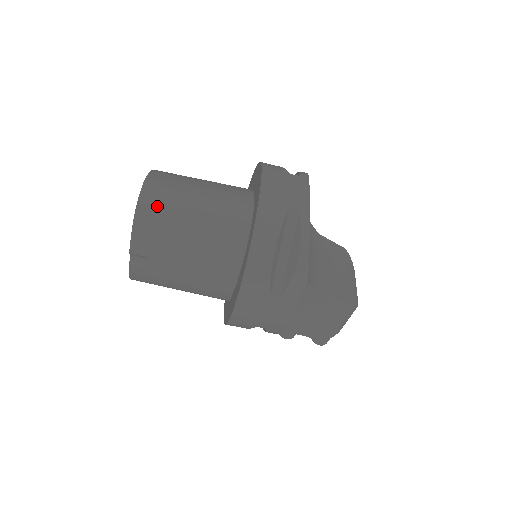
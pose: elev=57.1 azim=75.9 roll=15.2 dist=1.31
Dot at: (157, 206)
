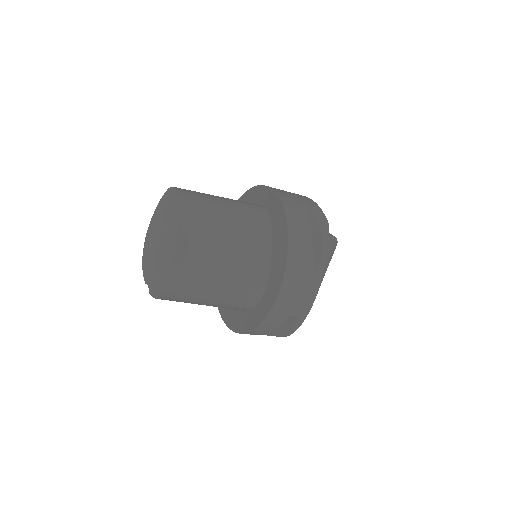
Dot at: (181, 294)
